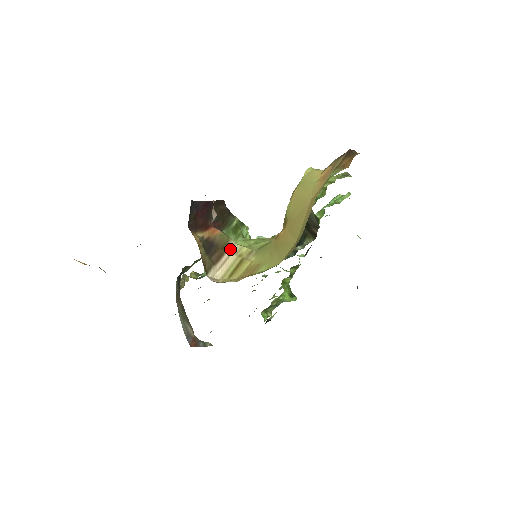
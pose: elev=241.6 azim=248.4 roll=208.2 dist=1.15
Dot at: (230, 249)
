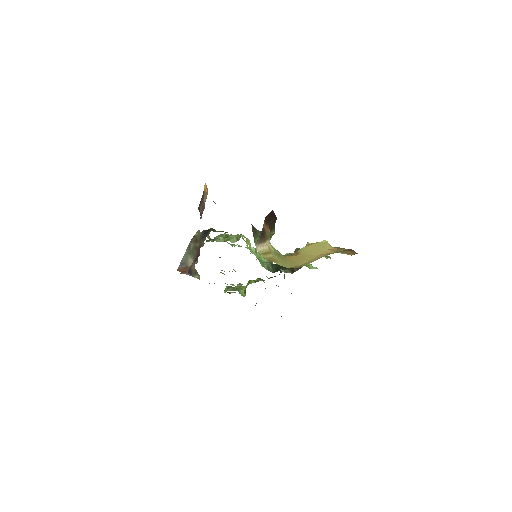
Dot at: (267, 243)
